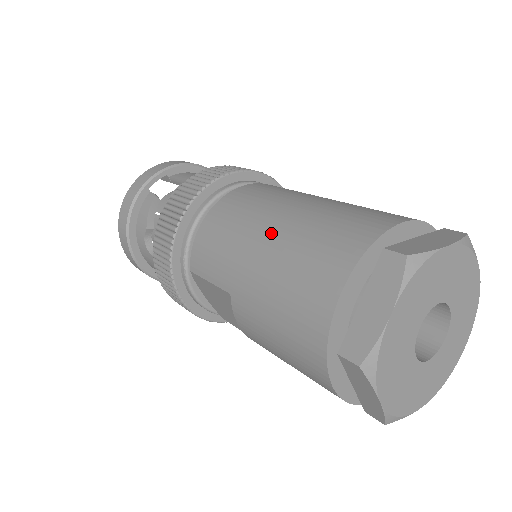
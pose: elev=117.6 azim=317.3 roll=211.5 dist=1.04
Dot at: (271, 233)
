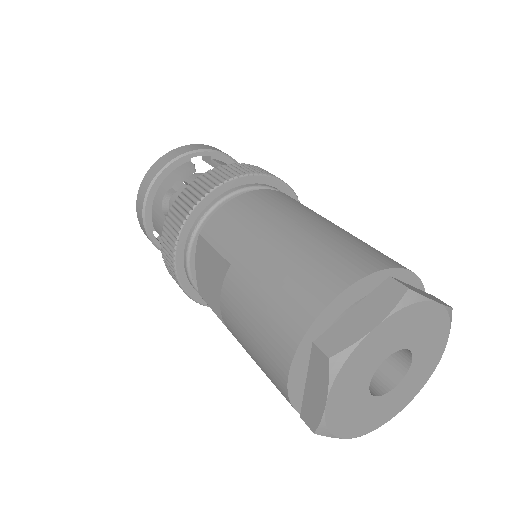
Dot at: (294, 229)
